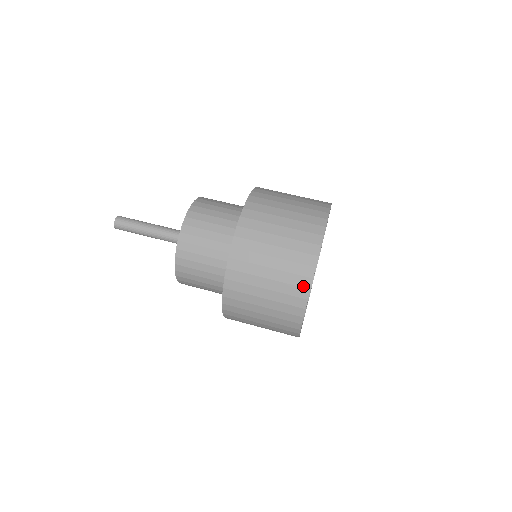
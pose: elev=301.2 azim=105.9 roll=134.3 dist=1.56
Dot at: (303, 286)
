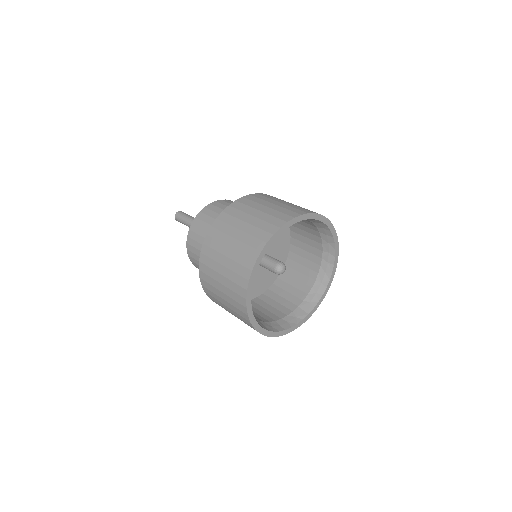
Dot at: (276, 225)
